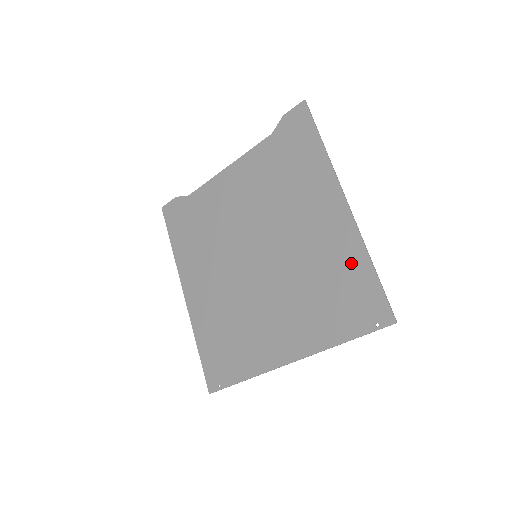
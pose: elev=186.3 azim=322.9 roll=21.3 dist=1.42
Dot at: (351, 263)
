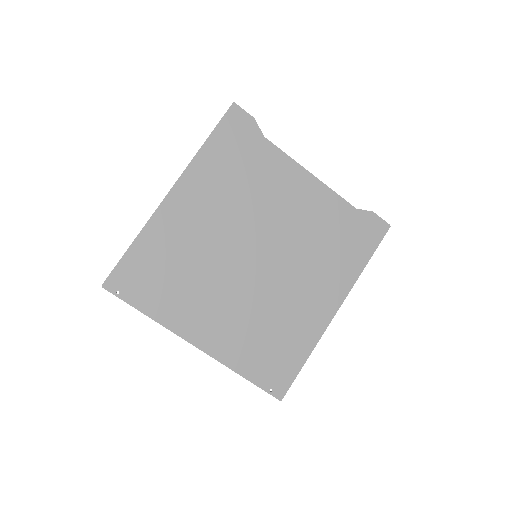
Dot at: (299, 344)
